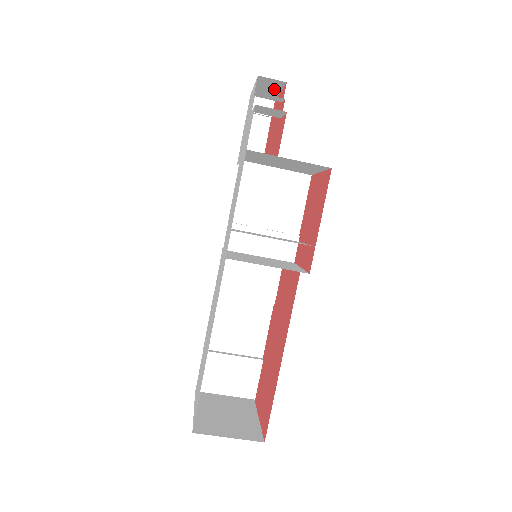
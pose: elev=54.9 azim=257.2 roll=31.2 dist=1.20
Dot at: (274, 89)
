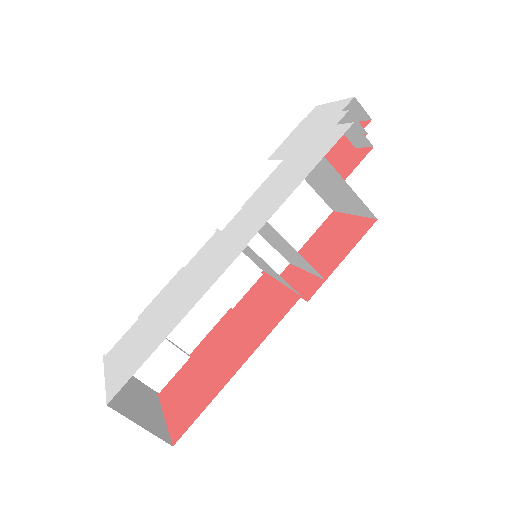
Dot at: occluded
